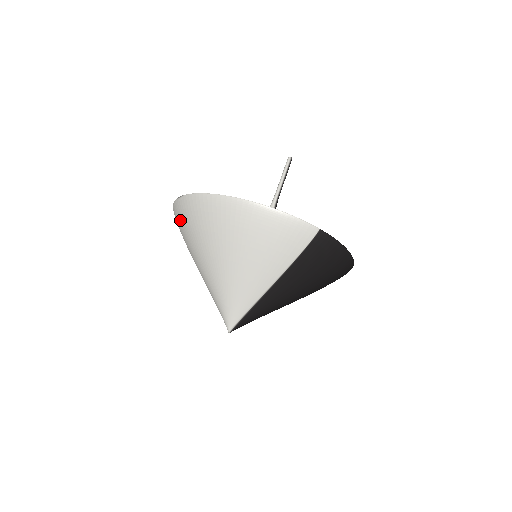
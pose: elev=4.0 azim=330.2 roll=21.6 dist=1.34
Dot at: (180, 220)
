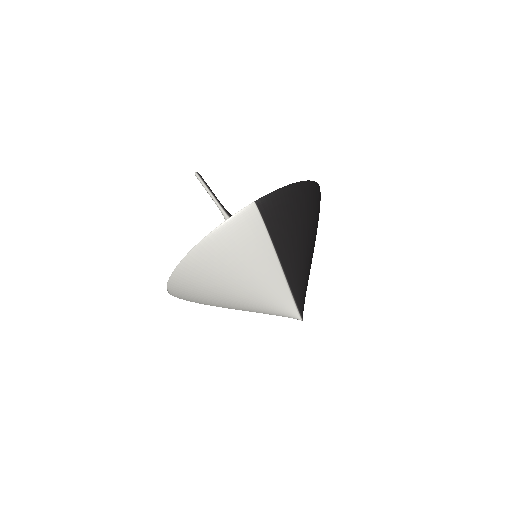
Dot at: (187, 300)
